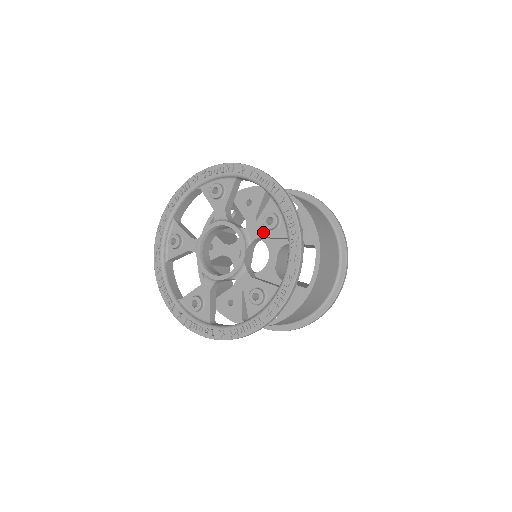
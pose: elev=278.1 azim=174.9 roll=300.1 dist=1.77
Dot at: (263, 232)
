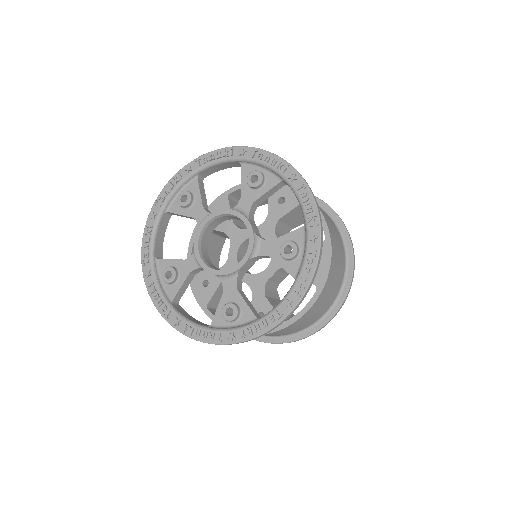
Dot at: (275, 254)
